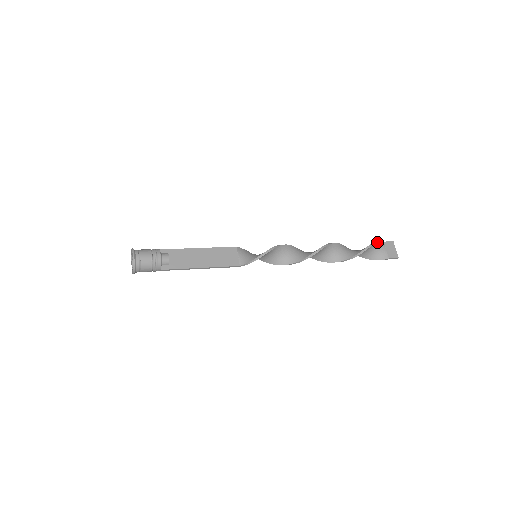
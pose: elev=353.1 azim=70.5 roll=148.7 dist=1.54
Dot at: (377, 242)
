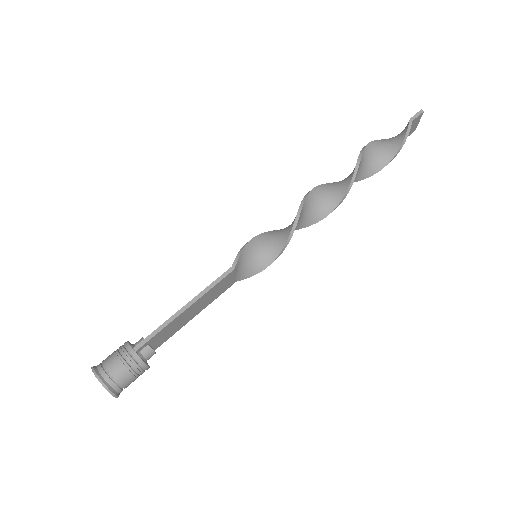
Dot at: occluded
